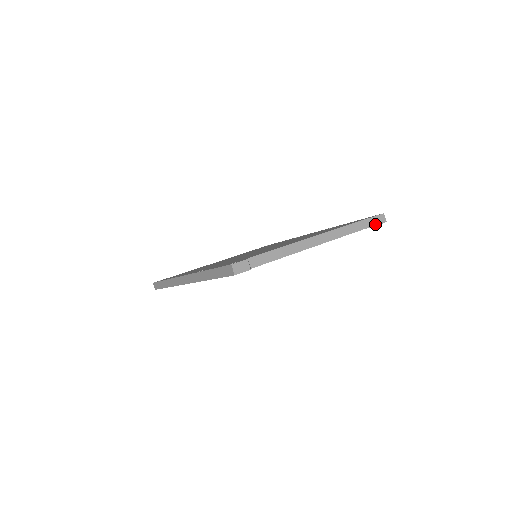
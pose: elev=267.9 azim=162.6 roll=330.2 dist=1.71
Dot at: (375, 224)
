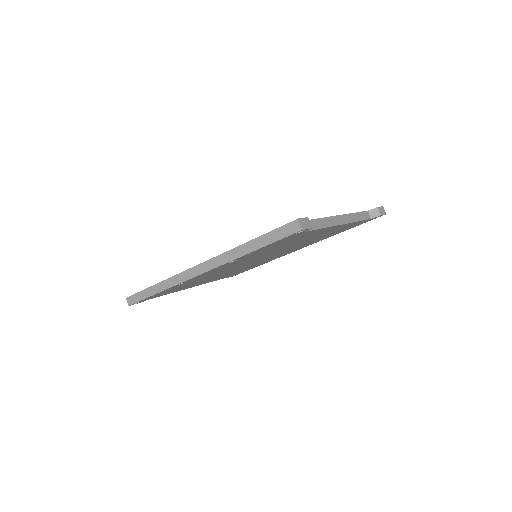
Dot at: (380, 214)
